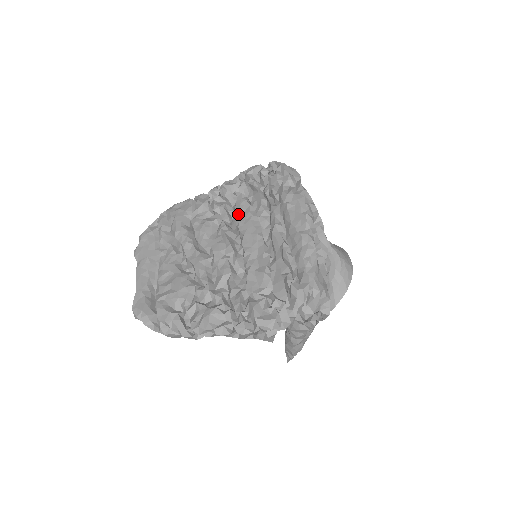
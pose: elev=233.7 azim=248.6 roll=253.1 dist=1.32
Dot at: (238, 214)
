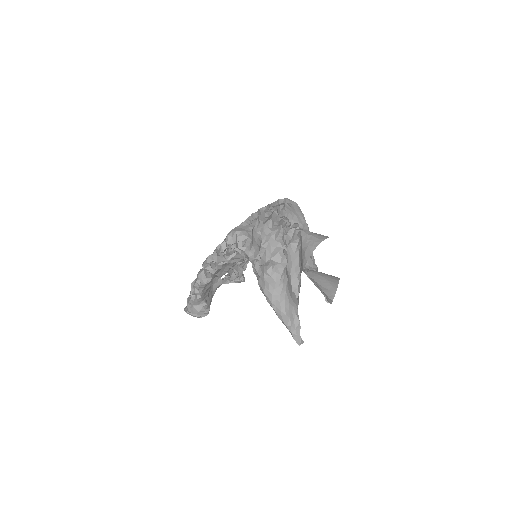
Dot at: occluded
